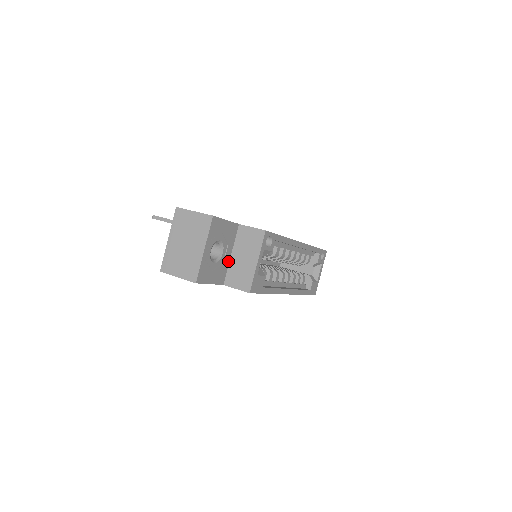
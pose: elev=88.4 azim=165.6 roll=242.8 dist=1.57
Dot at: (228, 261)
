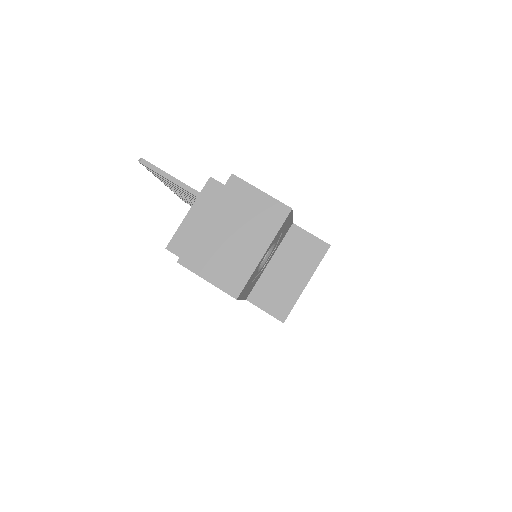
Dot at: (263, 269)
